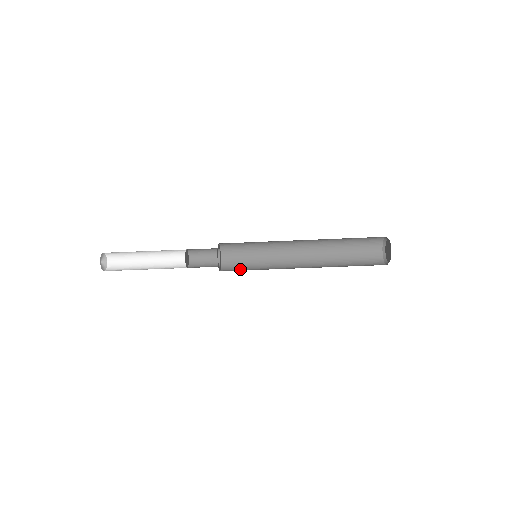
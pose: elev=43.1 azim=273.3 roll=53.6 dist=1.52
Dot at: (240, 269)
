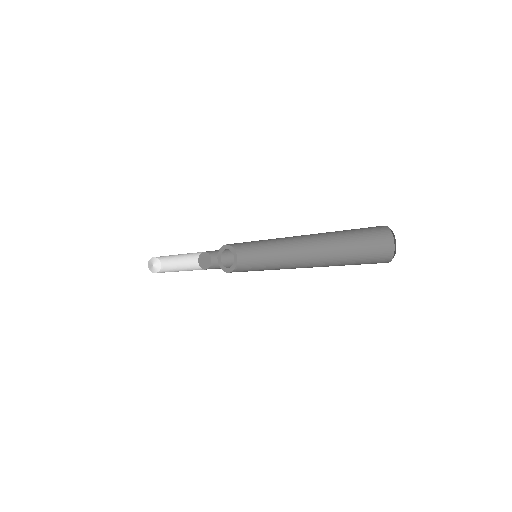
Dot at: (244, 271)
